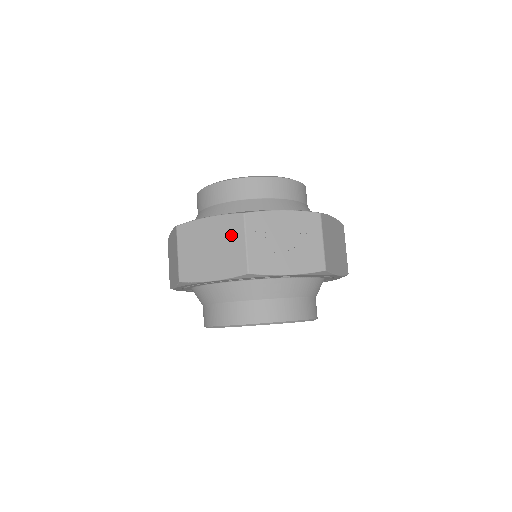
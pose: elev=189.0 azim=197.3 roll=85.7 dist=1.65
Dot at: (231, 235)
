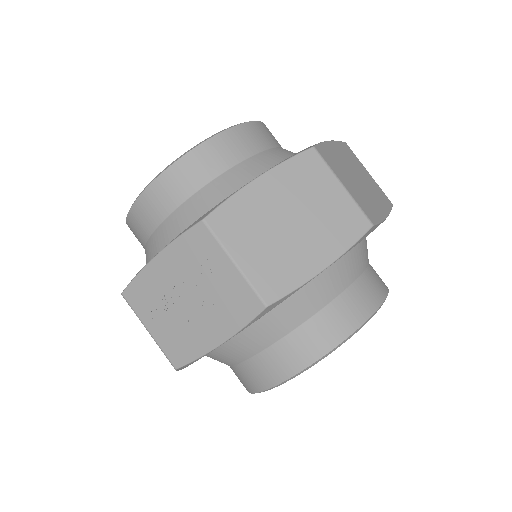
Dot at: occluded
